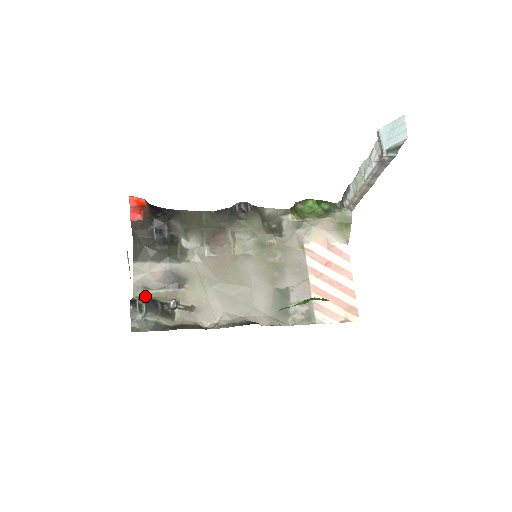
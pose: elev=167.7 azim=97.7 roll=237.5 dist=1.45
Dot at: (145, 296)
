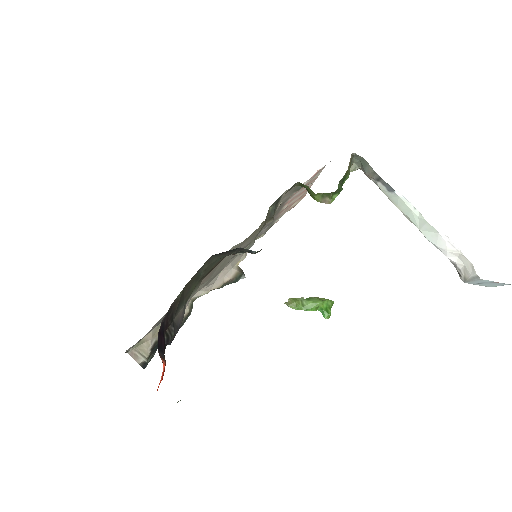
Dot at: (141, 344)
